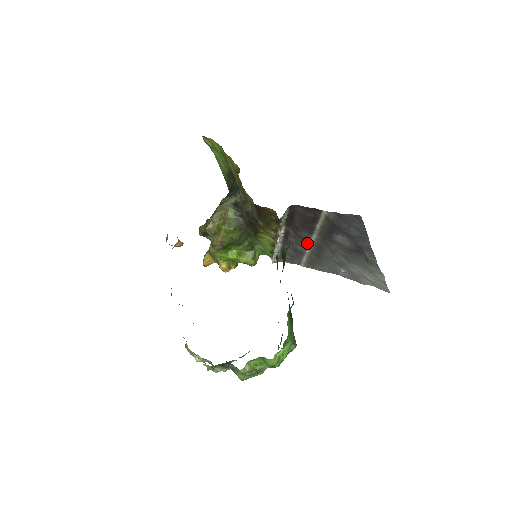
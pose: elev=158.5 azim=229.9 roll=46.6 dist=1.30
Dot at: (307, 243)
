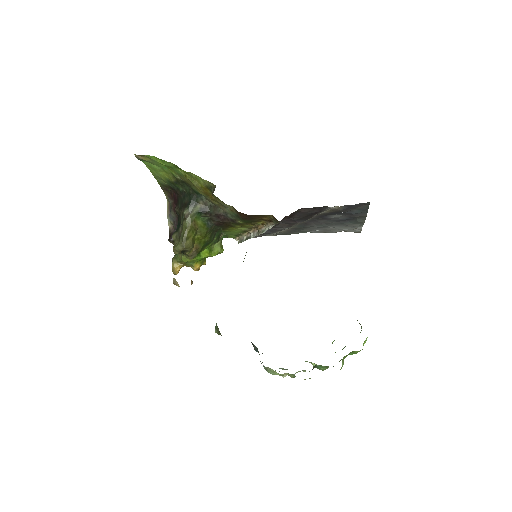
Dot at: (293, 225)
